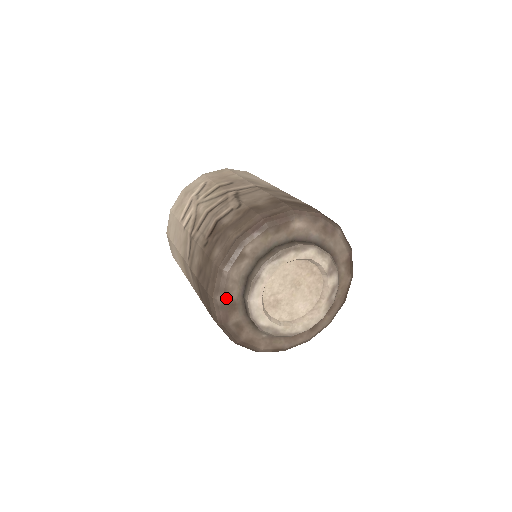
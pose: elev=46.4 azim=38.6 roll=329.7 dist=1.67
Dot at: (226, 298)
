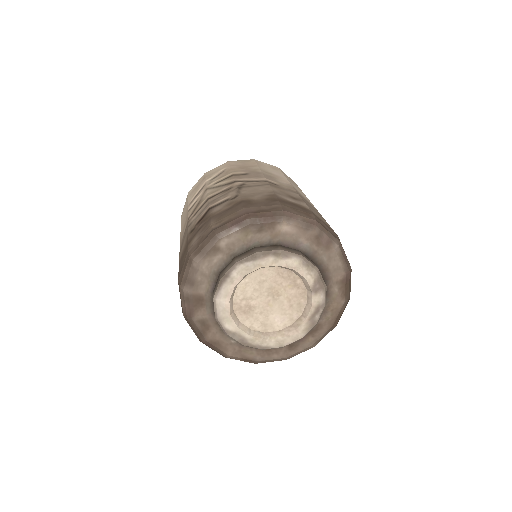
Dot at: (193, 291)
